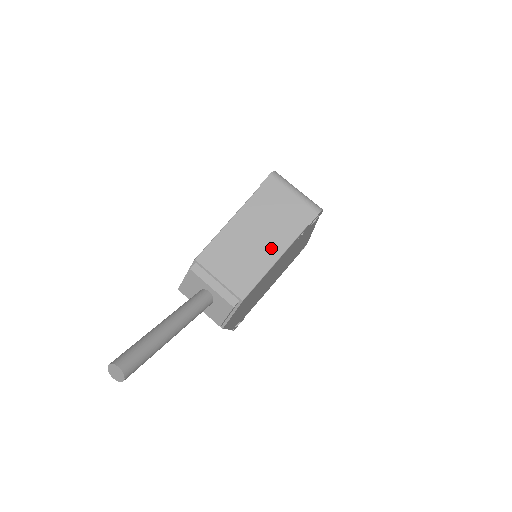
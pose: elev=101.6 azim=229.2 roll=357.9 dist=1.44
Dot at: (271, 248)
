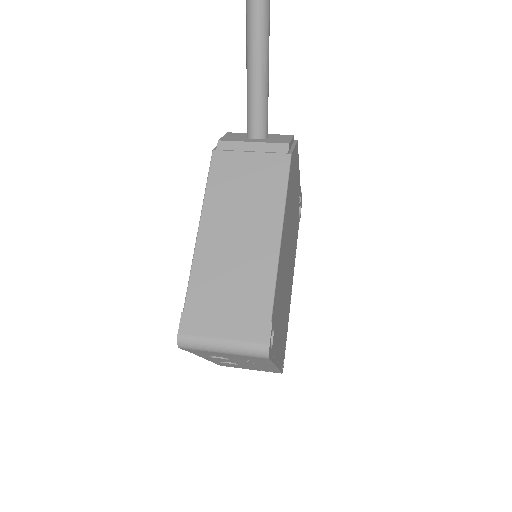
Dot at: occluded
